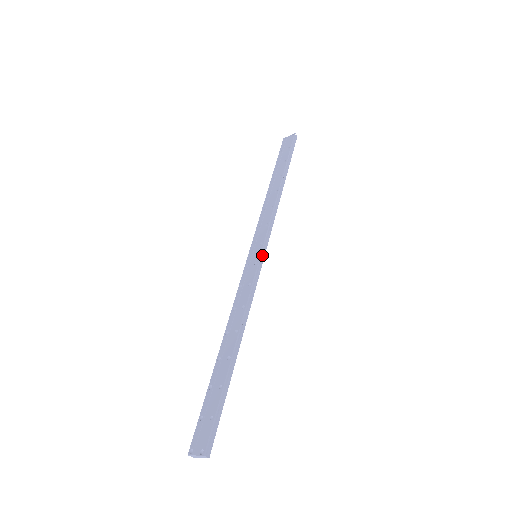
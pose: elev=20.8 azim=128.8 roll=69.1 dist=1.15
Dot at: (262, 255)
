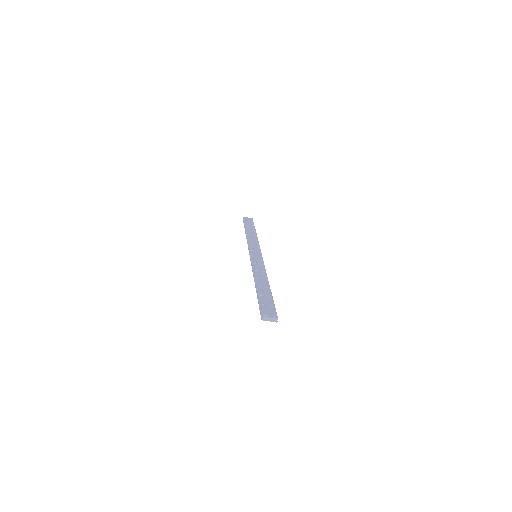
Dot at: occluded
